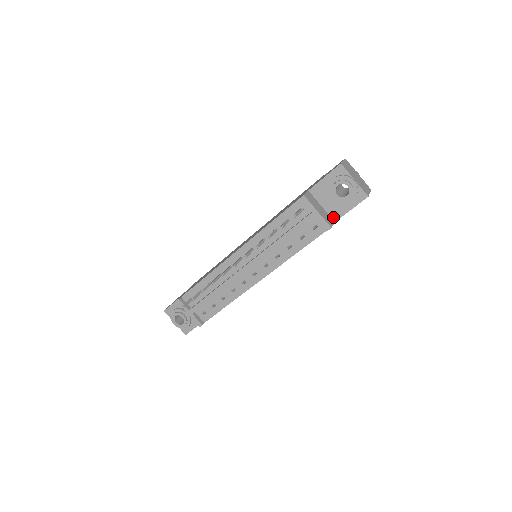
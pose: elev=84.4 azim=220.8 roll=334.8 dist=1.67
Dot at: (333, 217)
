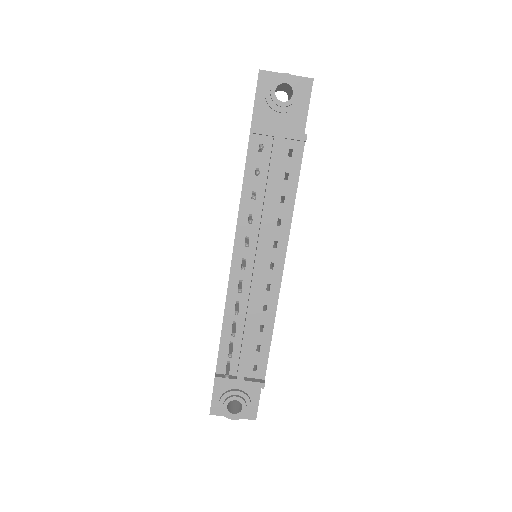
Dot at: (298, 132)
